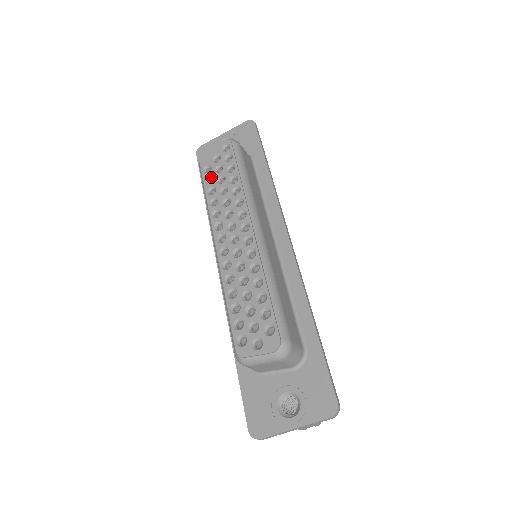
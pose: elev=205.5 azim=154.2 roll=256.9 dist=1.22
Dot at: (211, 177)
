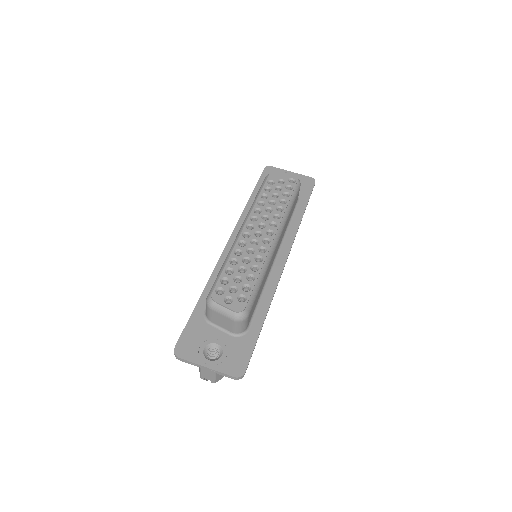
Dot at: (270, 188)
